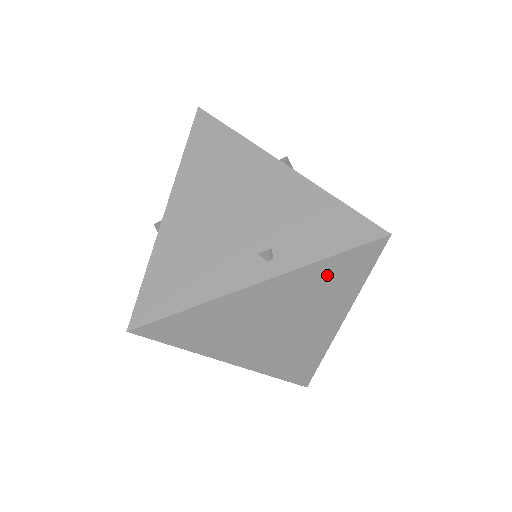
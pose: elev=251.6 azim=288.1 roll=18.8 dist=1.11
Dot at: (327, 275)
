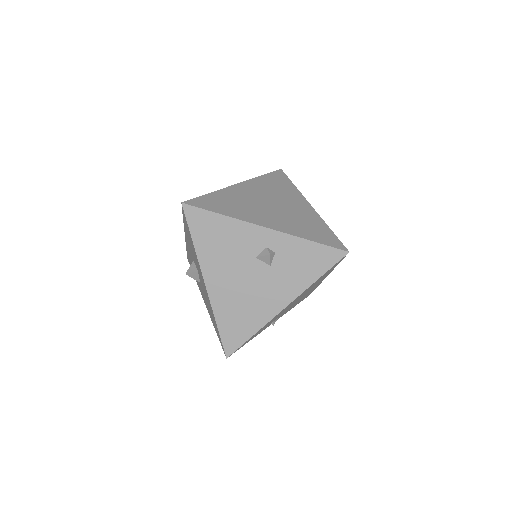
Dot at: (270, 182)
